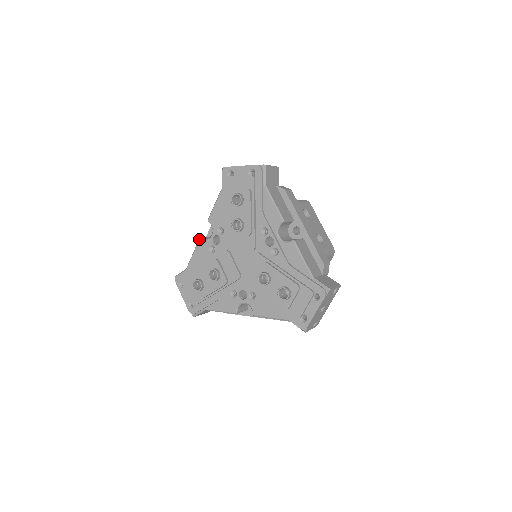
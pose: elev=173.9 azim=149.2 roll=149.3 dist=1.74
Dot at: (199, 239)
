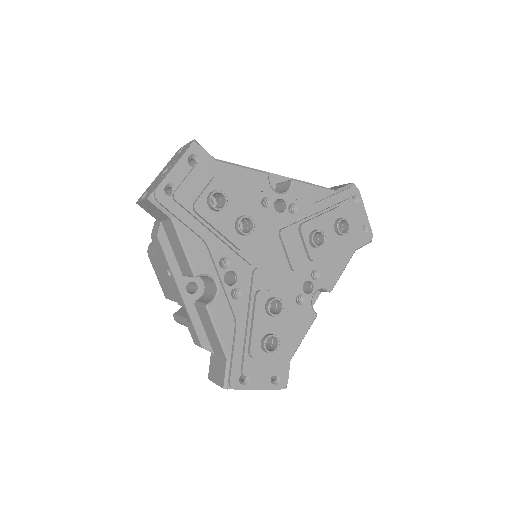
Dot at: (208, 308)
